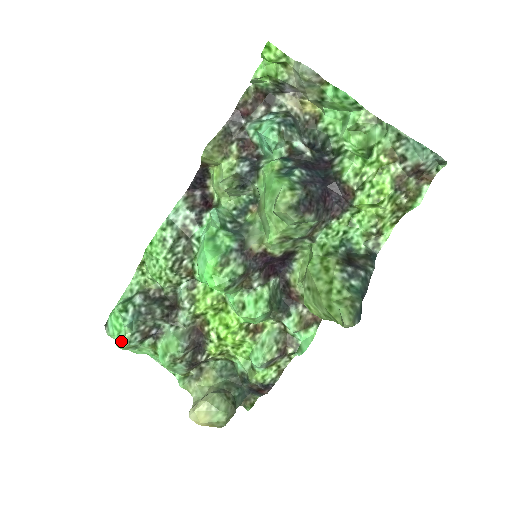
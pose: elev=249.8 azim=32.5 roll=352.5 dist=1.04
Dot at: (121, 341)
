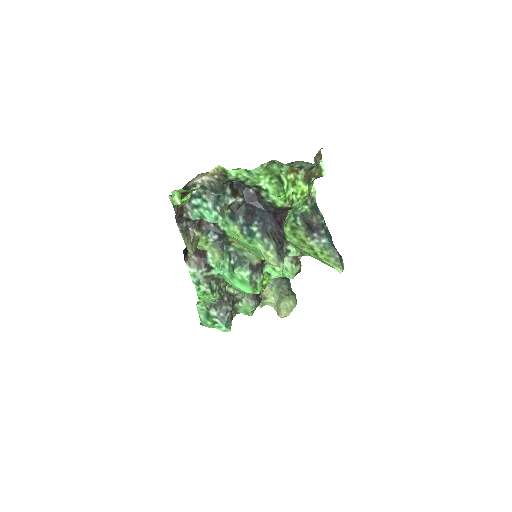
Dot at: (226, 331)
